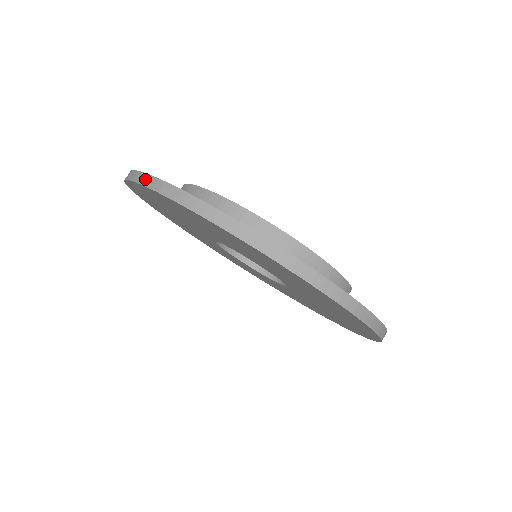
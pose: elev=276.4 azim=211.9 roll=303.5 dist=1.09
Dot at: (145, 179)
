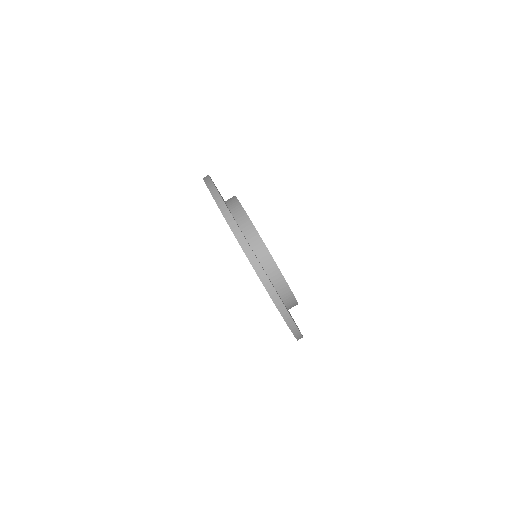
Dot at: (264, 278)
